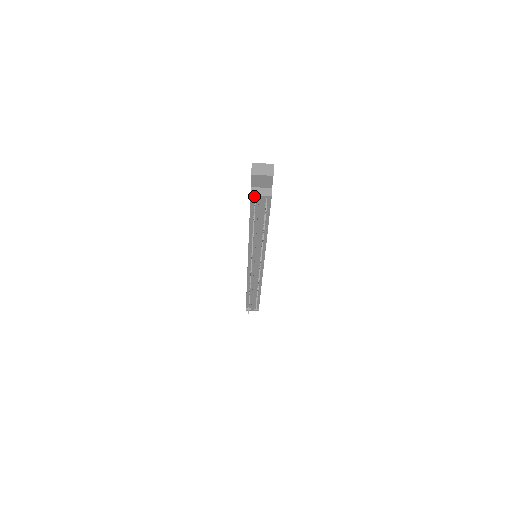
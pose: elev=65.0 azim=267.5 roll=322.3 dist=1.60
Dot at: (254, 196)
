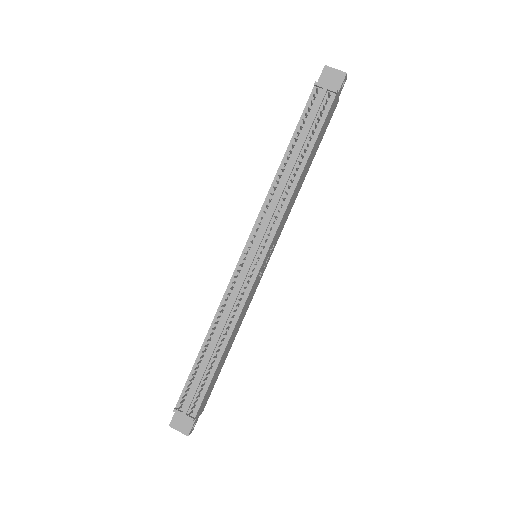
Dot at: (318, 85)
